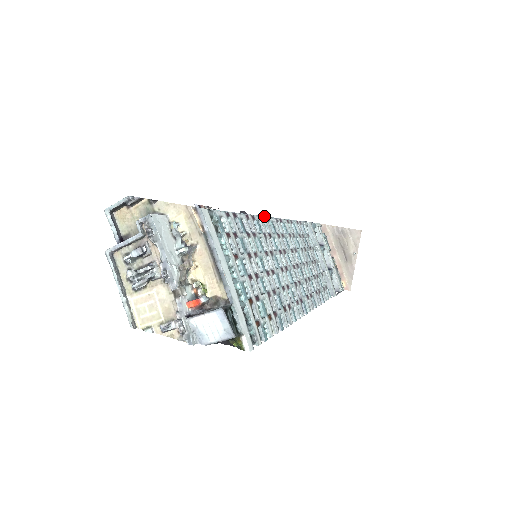
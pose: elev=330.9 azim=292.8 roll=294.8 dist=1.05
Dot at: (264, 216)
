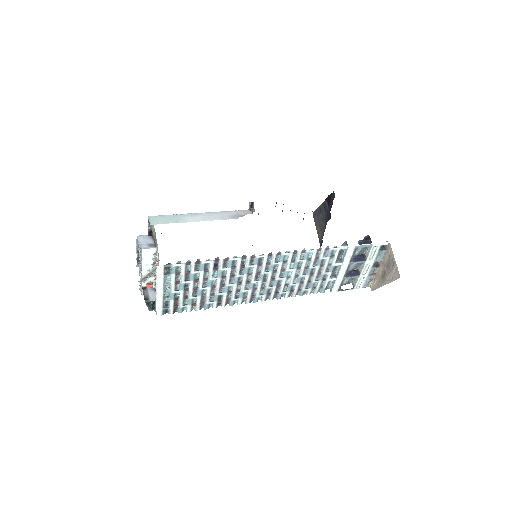
Dot at: (248, 256)
